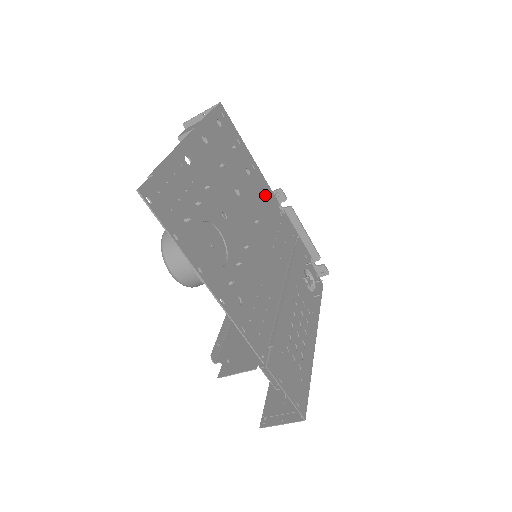
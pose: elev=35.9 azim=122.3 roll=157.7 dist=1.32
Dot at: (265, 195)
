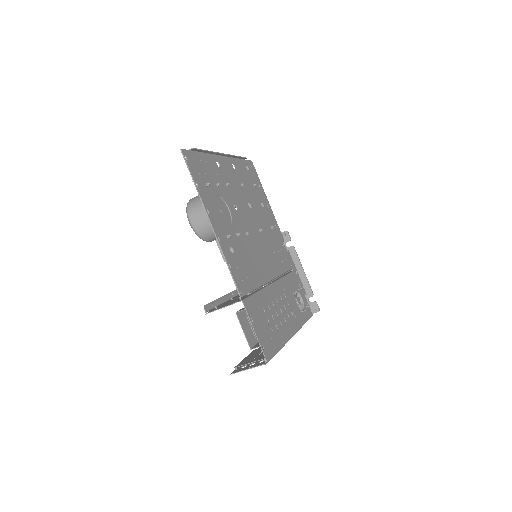
Dot at: occluded
